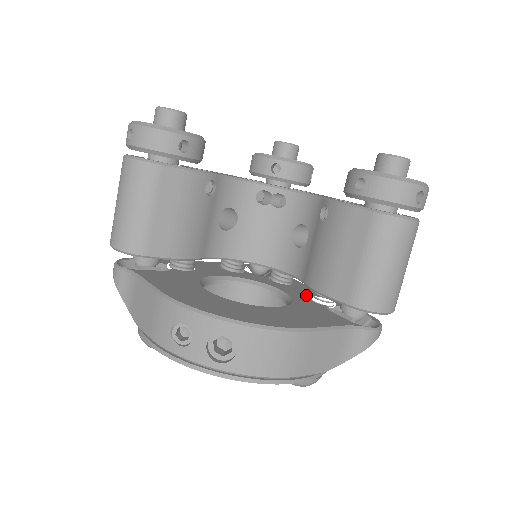
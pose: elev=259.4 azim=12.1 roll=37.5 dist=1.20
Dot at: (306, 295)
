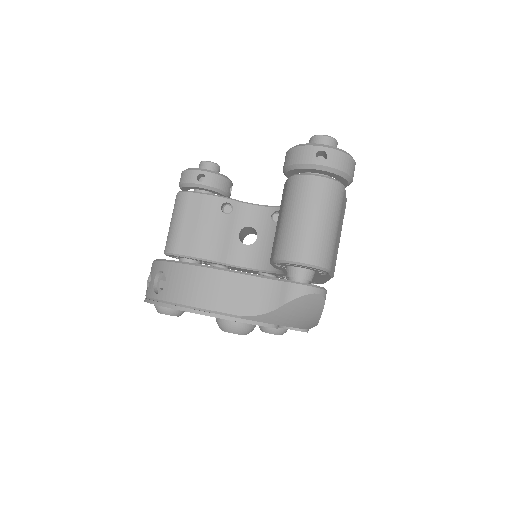
Dot at: occluded
